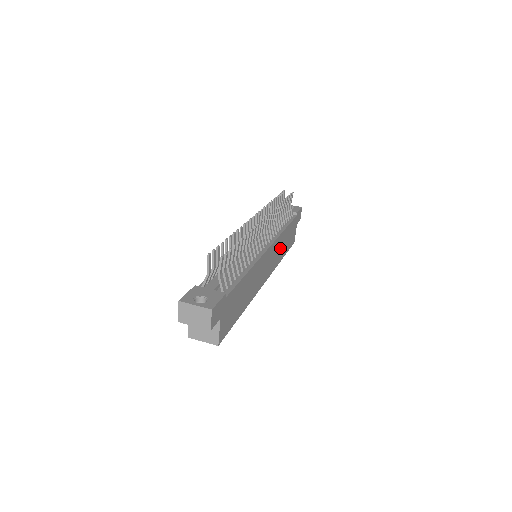
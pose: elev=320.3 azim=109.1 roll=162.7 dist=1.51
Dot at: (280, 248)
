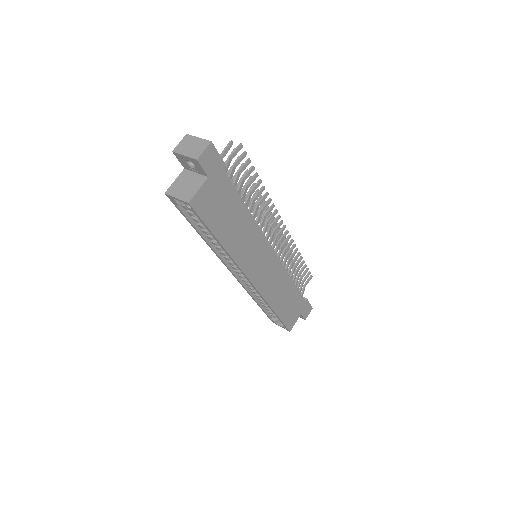
Dot at: (279, 289)
